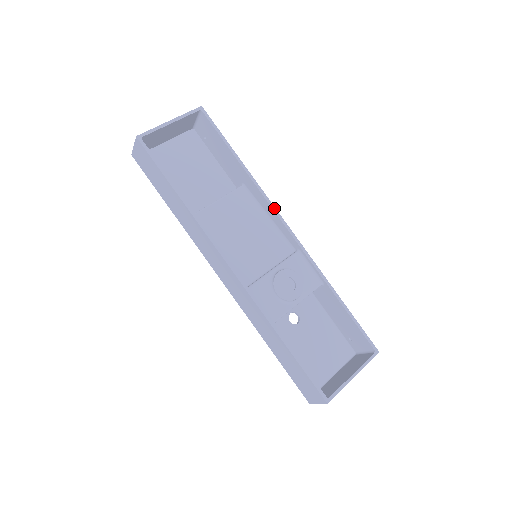
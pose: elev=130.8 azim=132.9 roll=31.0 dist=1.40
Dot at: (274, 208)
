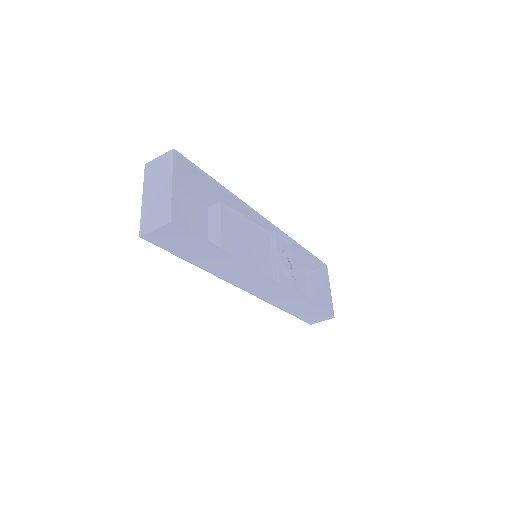
Dot at: (255, 211)
